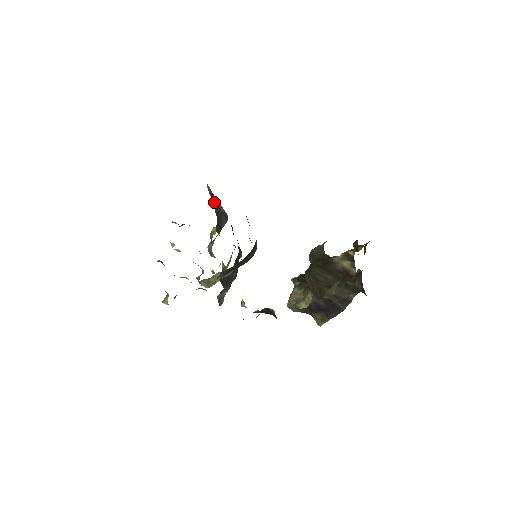
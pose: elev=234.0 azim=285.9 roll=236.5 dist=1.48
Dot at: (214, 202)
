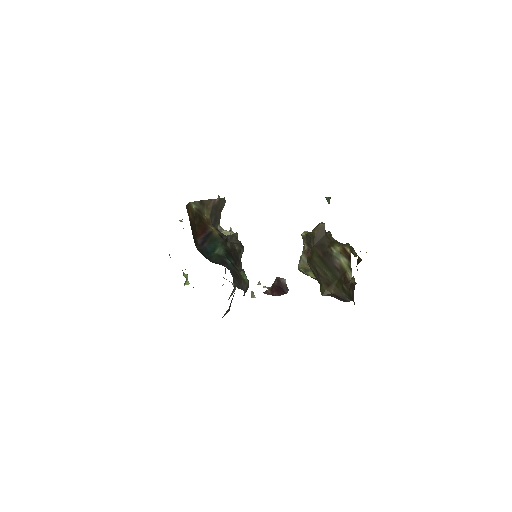
Dot at: (200, 241)
